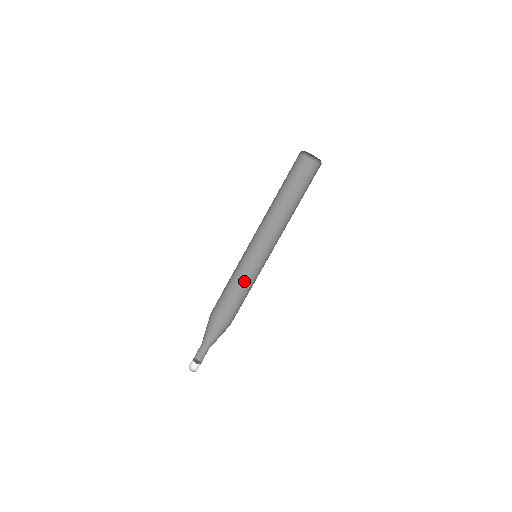
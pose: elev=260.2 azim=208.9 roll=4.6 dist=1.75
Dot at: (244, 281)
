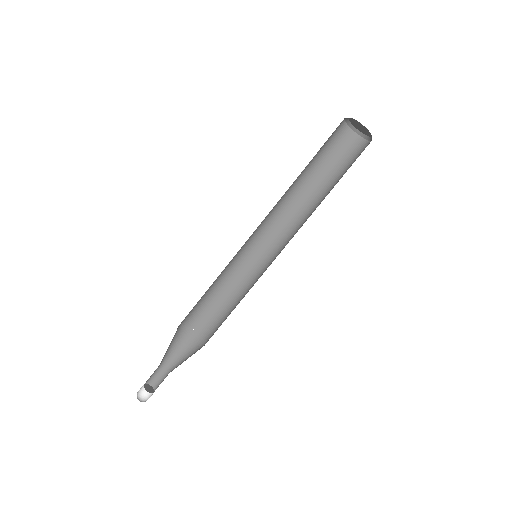
Dot at: (240, 295)
